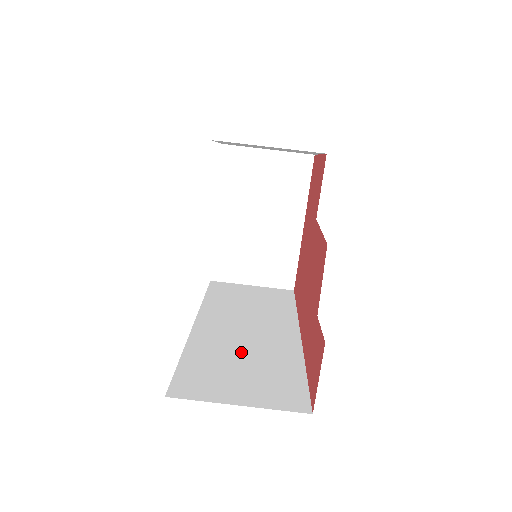
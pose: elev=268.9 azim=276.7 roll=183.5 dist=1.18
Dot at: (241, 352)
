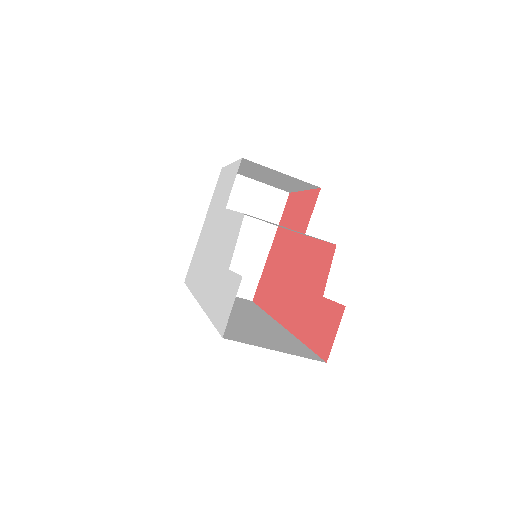
Dot at: (250, 326)
